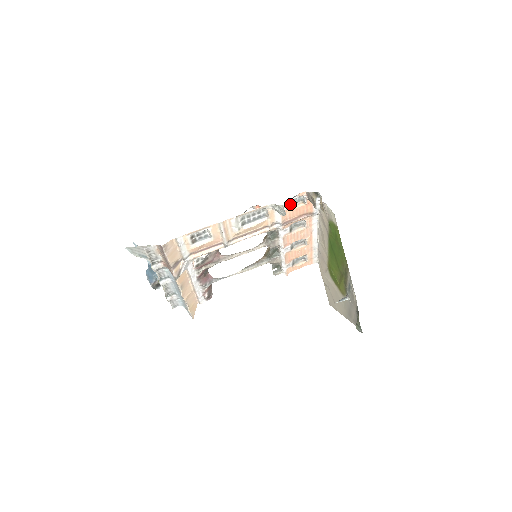
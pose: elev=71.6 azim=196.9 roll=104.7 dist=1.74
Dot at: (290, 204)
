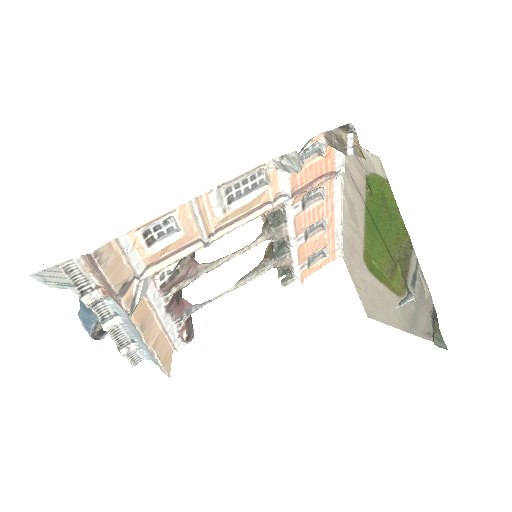
Dot at: (300, 159)
